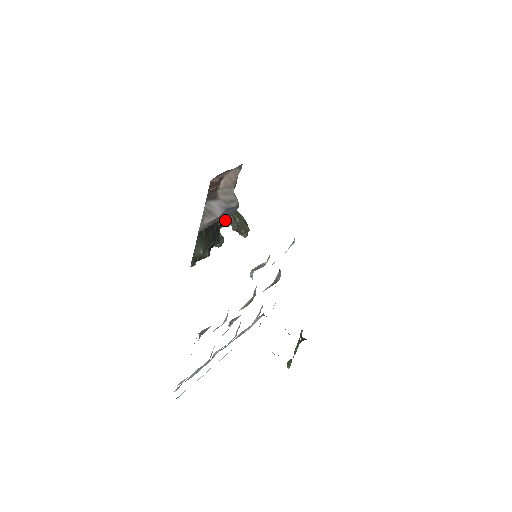
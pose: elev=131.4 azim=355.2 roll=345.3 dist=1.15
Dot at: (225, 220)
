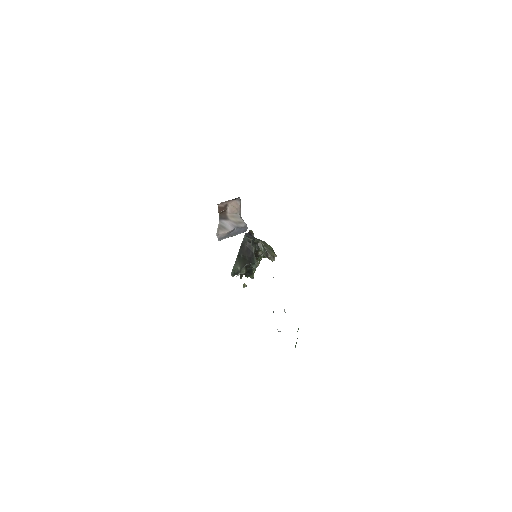
Dot at: (251, 244)
